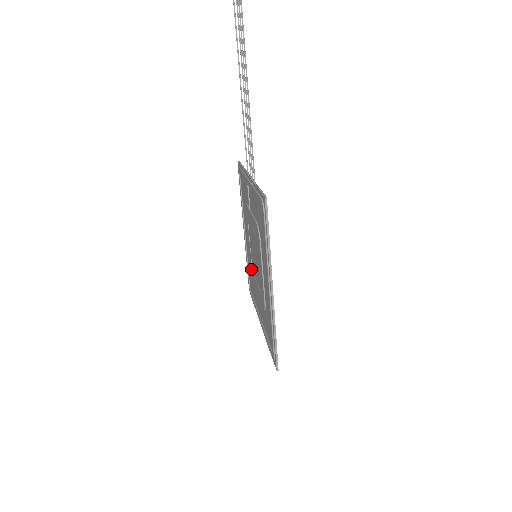
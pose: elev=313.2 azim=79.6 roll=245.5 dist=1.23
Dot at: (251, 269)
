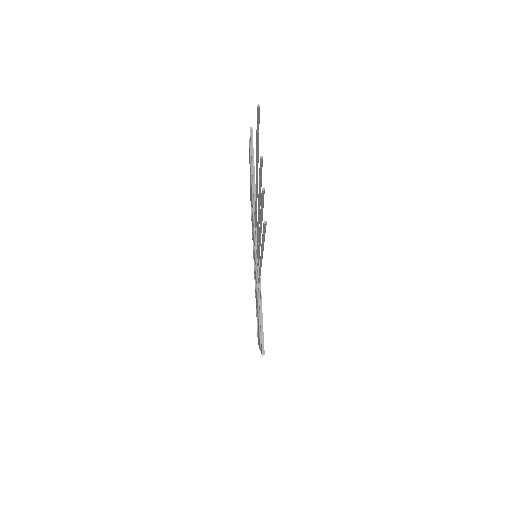
Dot at: occluded
